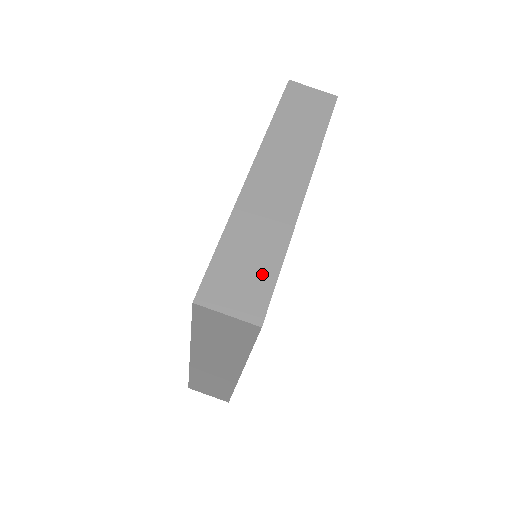
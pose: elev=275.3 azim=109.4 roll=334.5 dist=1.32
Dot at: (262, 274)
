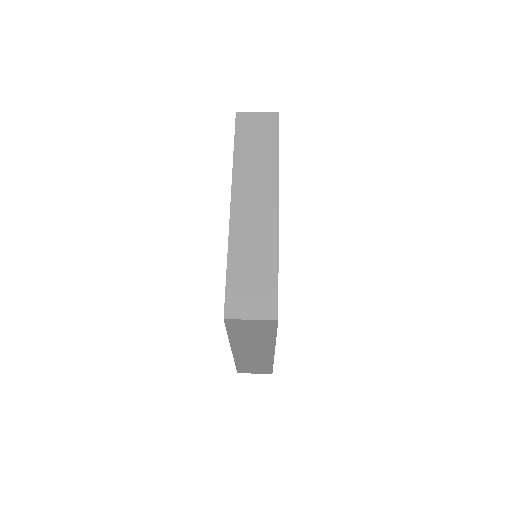
Dot at: (266, 281)
